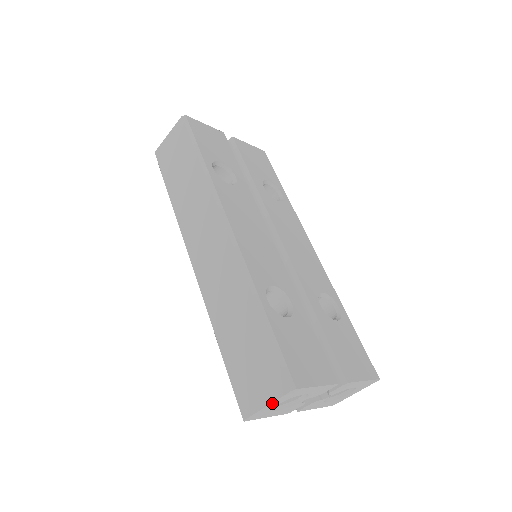
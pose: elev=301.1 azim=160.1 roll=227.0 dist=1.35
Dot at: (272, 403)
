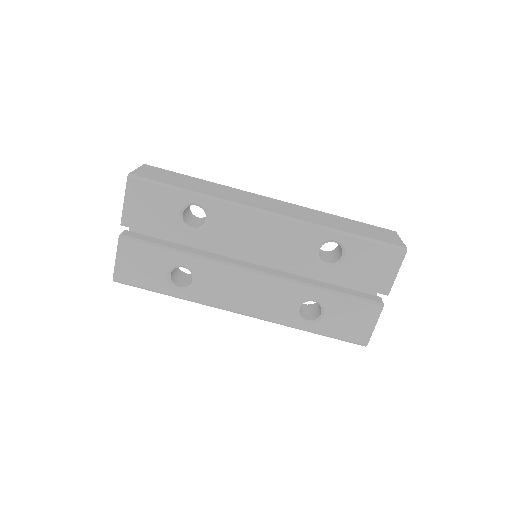
Dot at: occluded
